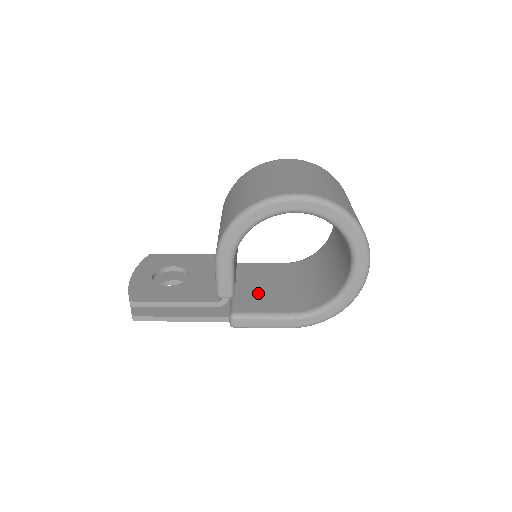
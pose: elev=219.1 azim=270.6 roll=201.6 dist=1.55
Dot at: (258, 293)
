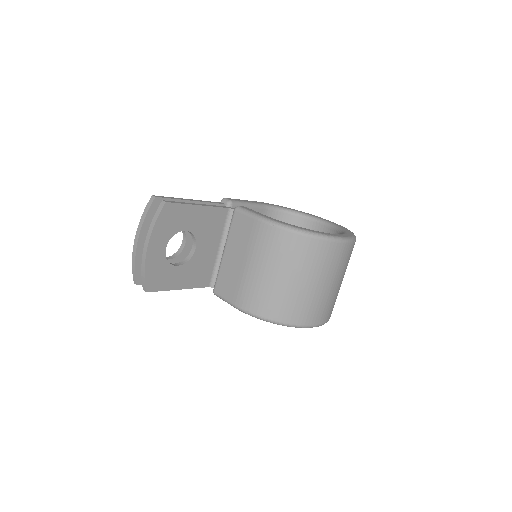
Dot at: occluded
